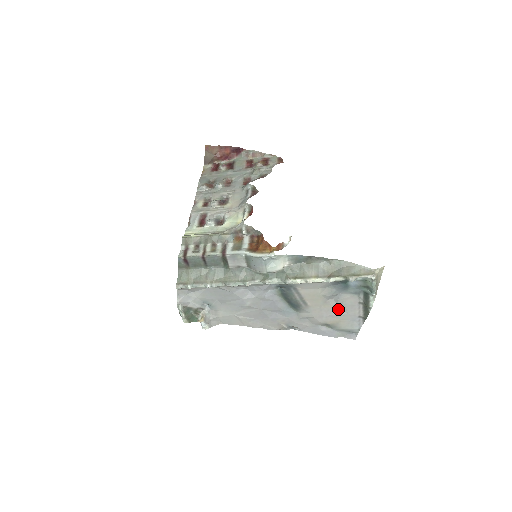
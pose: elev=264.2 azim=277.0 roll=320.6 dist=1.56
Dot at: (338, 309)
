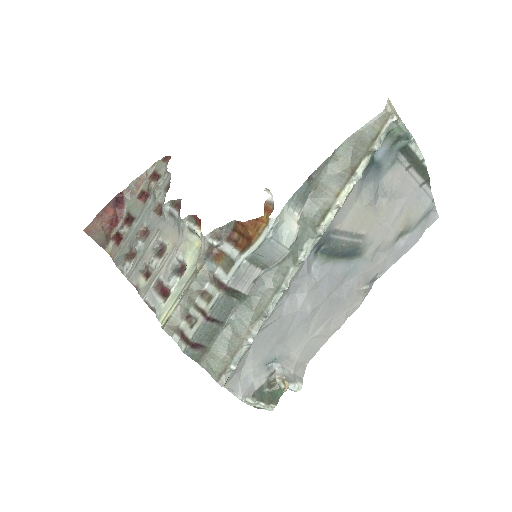
Dot at: (394, 203)
